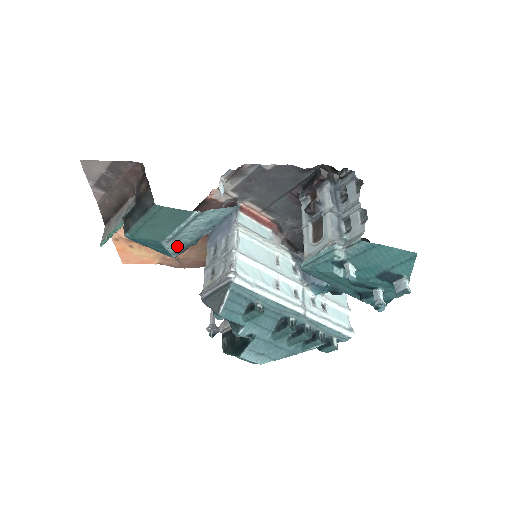
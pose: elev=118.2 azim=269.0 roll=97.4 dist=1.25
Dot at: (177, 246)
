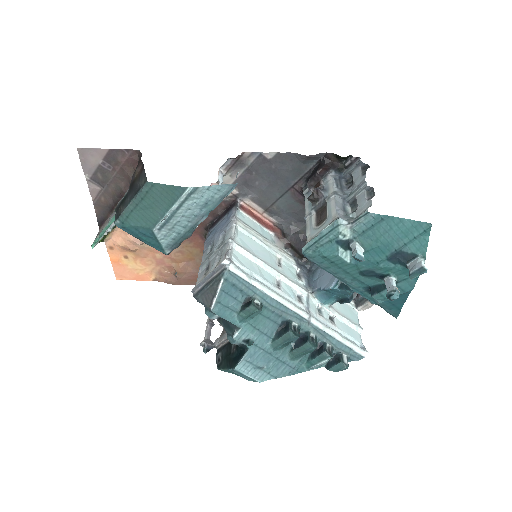
Dot at: (170, 237)
